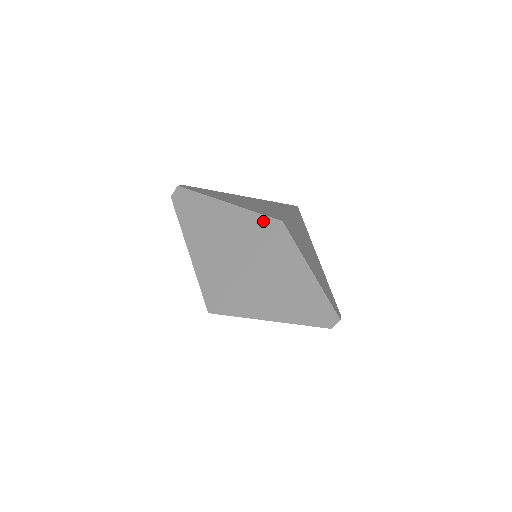
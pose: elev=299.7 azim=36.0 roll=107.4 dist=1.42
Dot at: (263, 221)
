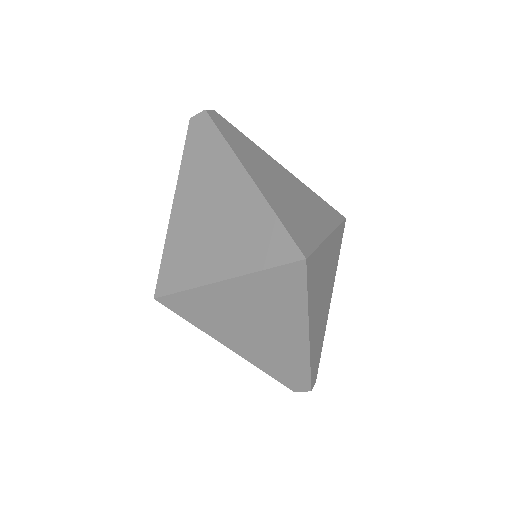
Dot at: (281, 239)
